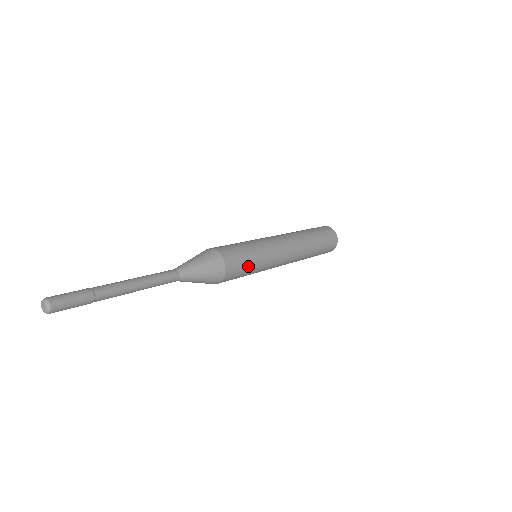
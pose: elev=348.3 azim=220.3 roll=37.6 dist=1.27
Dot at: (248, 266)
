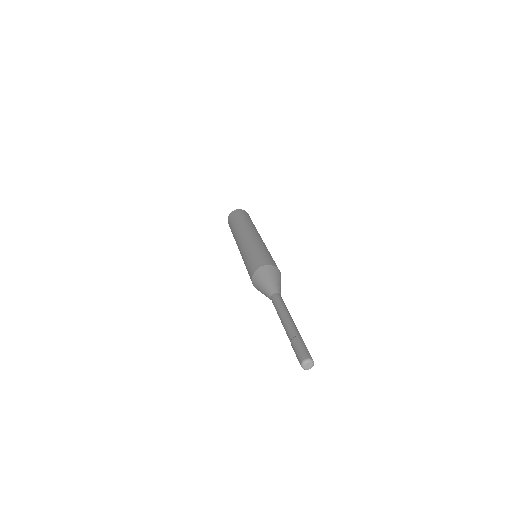
Dot at: occluded
